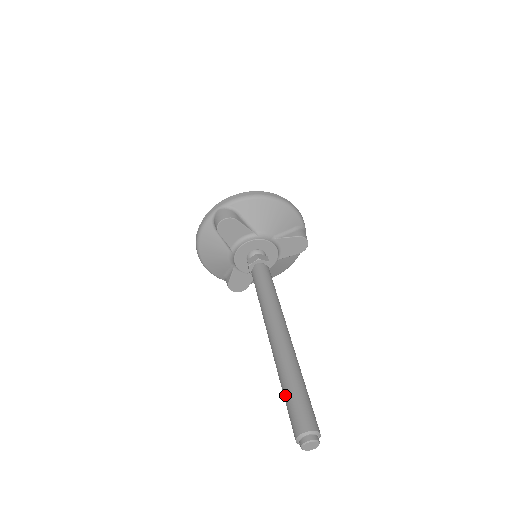
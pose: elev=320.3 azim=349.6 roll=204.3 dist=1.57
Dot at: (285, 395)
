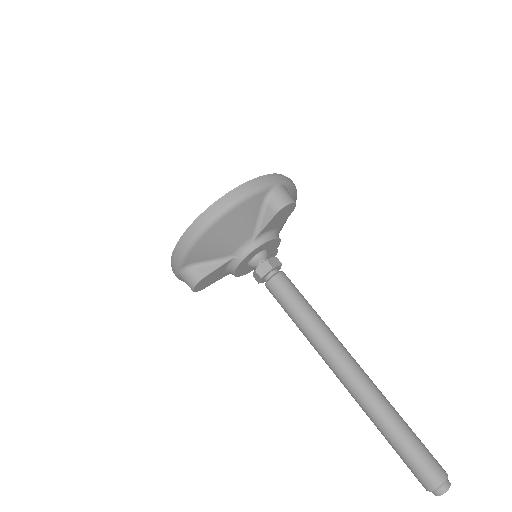
Dot at: occluded
